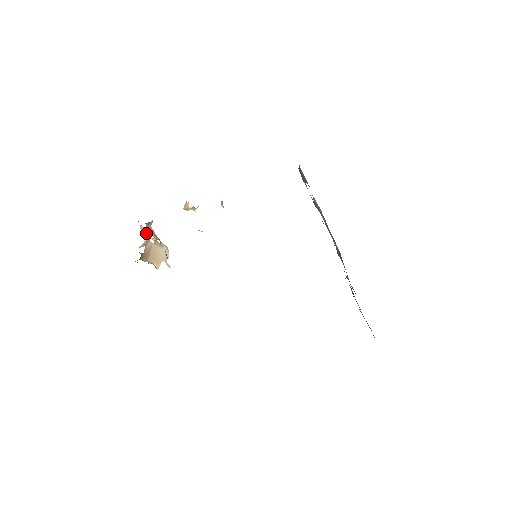
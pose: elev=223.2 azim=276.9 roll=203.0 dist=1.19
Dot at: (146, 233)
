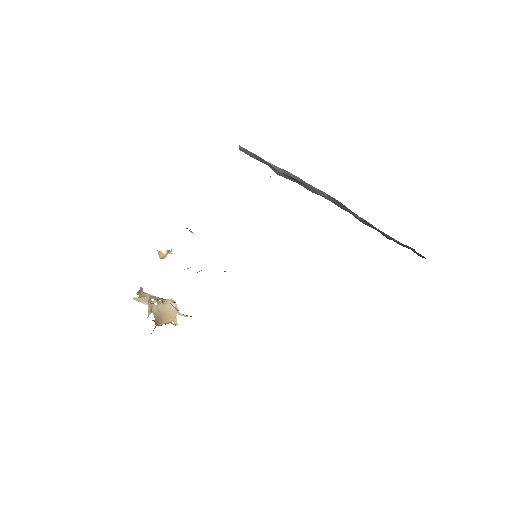
Dot at: (144, 301)
